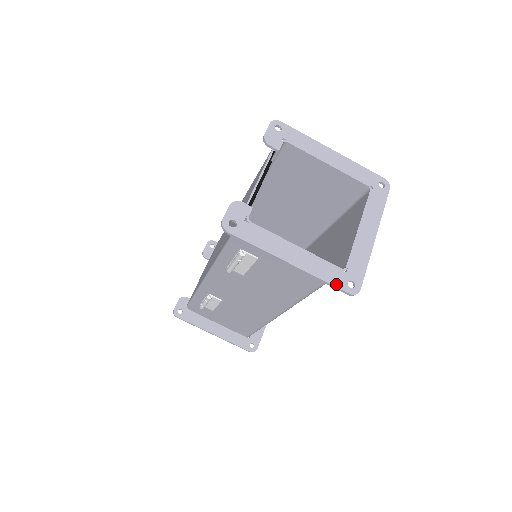
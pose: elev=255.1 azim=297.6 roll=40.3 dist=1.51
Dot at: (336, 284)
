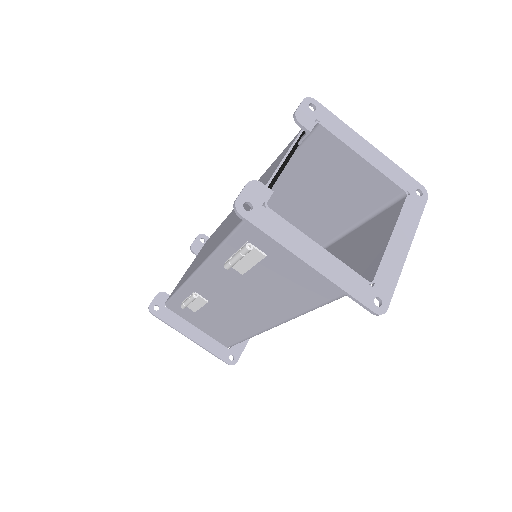
Dot at: (360, 299)
